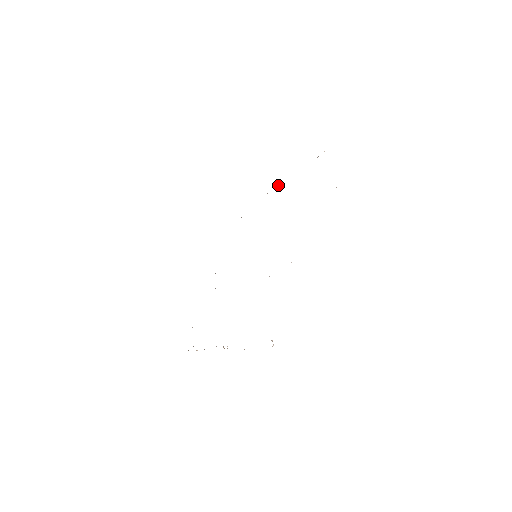
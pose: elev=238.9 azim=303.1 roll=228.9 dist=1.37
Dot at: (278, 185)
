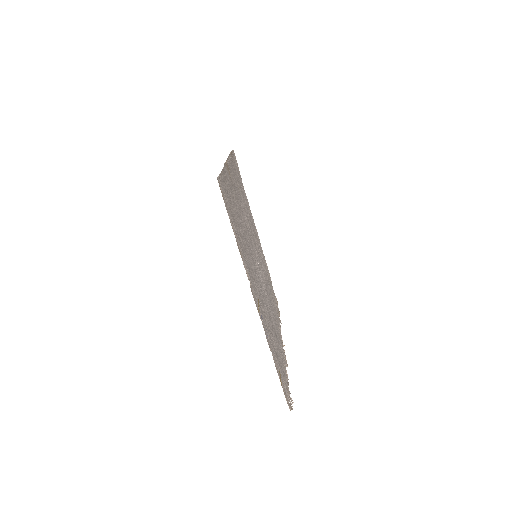
Dot at: occluded
